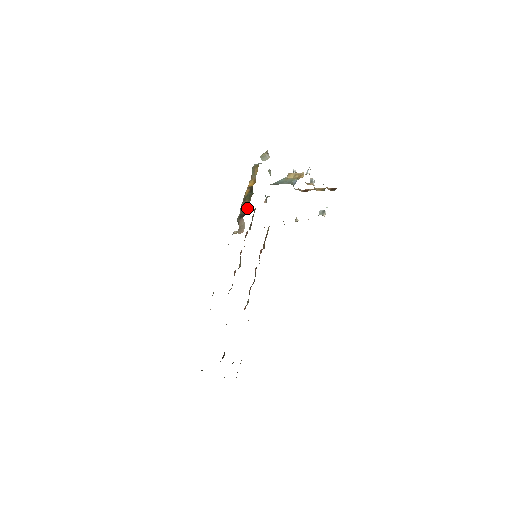
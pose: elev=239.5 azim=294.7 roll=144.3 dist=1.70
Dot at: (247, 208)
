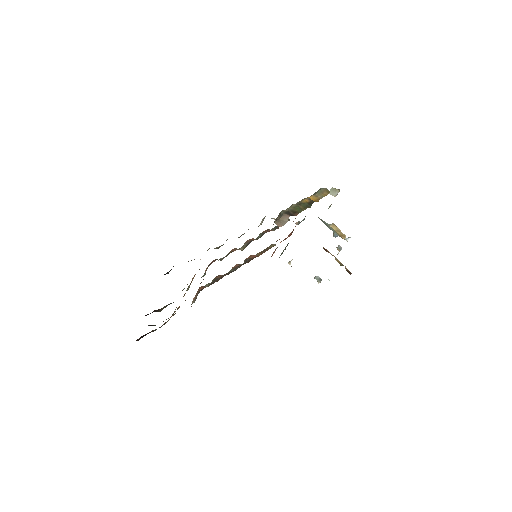
Dot at: (298, 212)
